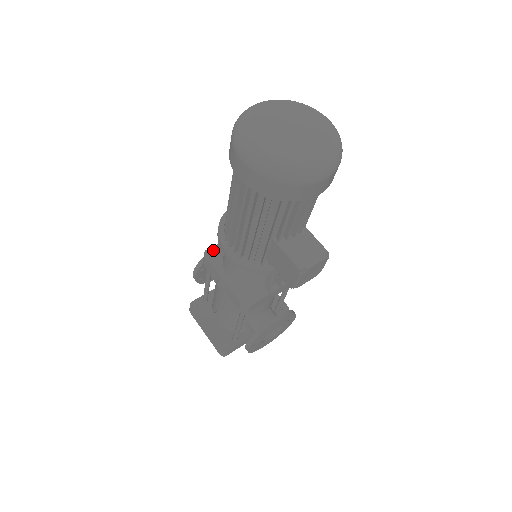
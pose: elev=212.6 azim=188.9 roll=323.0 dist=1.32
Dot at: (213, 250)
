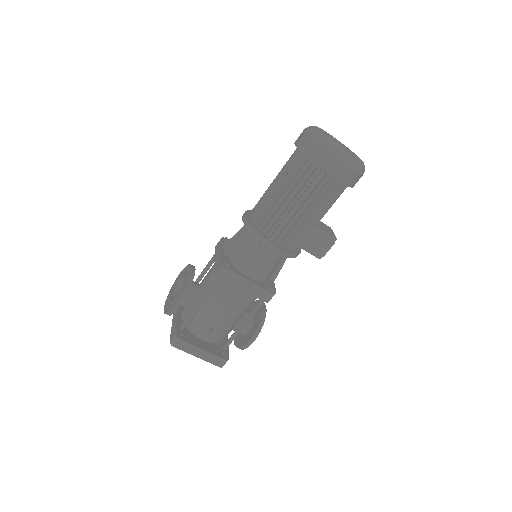
Dot at: (228, 262)
